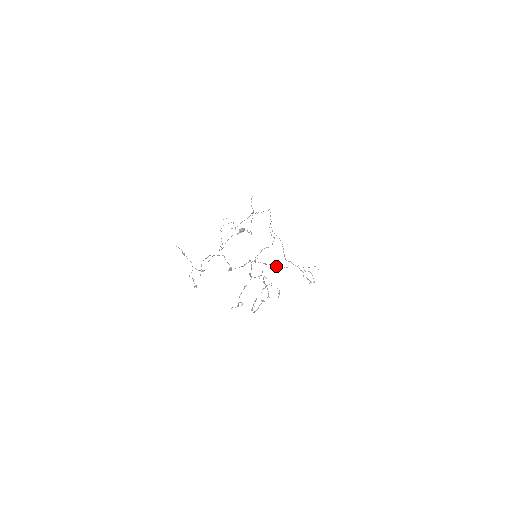
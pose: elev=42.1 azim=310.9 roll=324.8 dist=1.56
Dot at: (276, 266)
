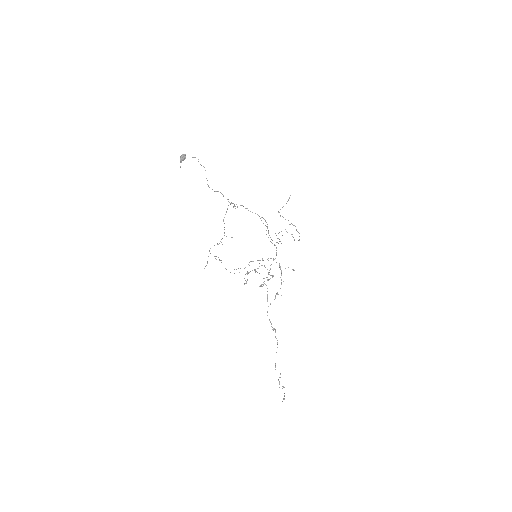
Dot at: occluded
